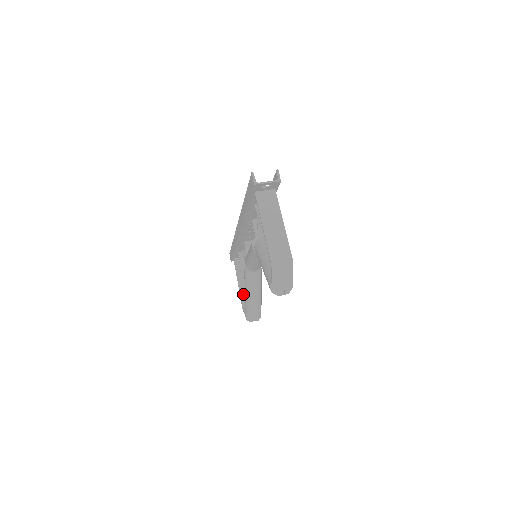
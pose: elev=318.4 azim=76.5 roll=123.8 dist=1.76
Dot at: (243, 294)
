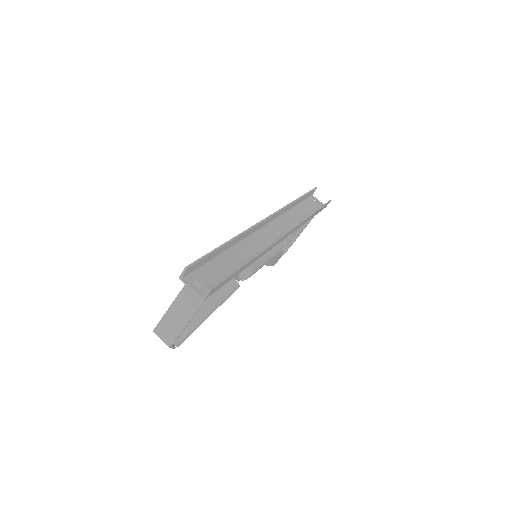
Dot at: occluded
